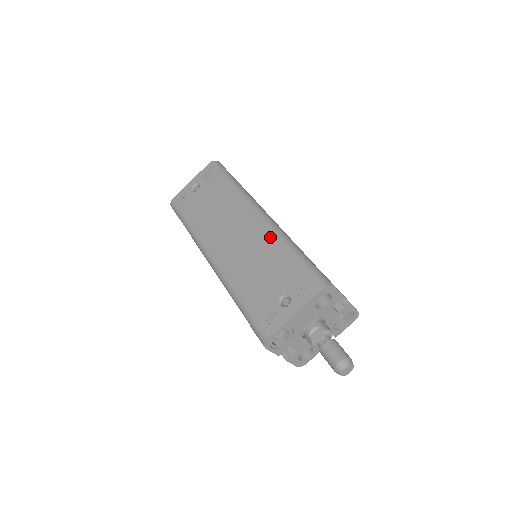
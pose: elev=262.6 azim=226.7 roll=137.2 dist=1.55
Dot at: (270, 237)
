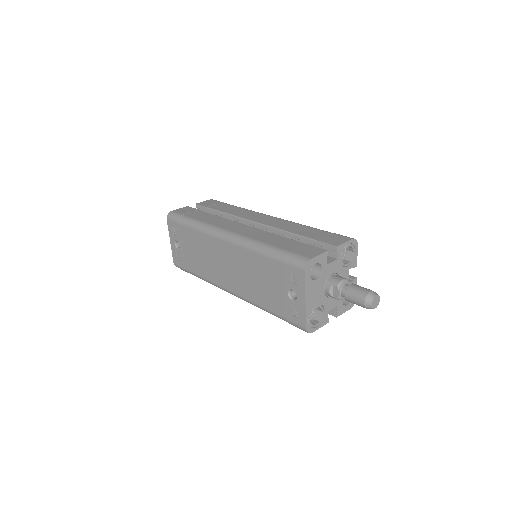
Dot at: (245, 252)
